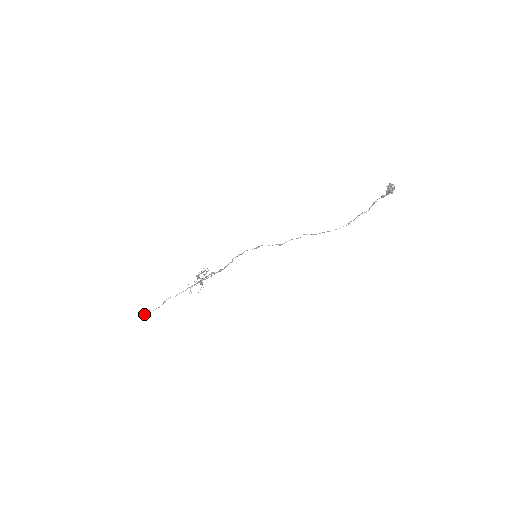
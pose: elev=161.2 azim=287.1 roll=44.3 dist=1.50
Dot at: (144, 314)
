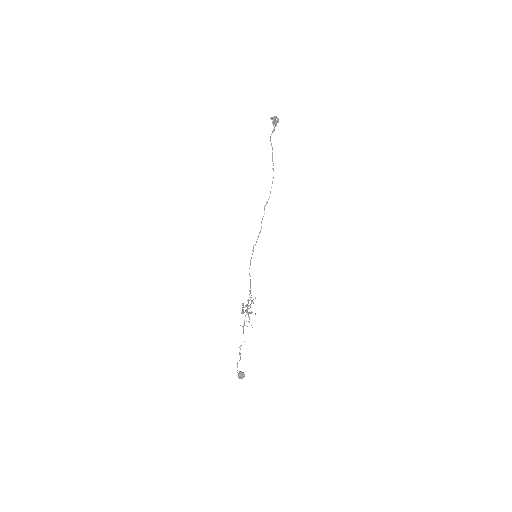
Dot at: (240, 376)
